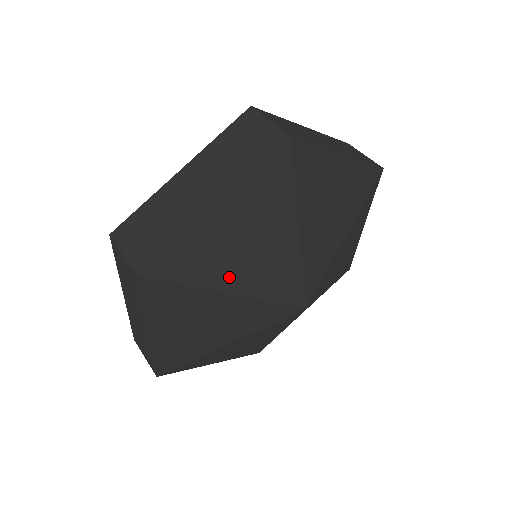
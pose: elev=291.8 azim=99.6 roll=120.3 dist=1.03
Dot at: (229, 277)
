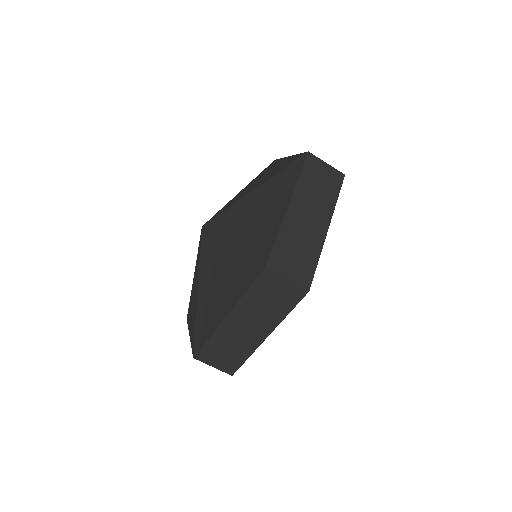
Dot at: occluded
